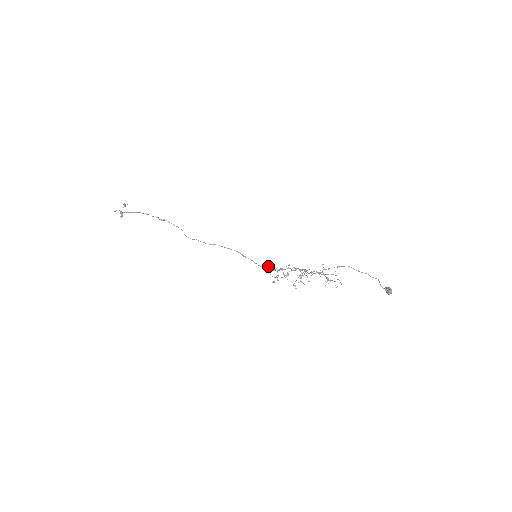
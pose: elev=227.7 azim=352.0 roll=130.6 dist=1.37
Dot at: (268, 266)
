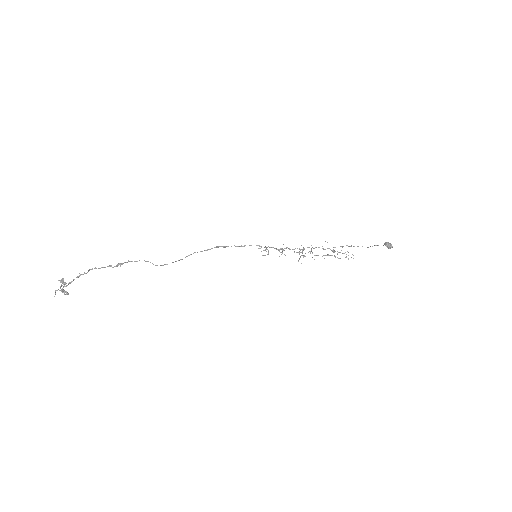
Dot at: occluded
